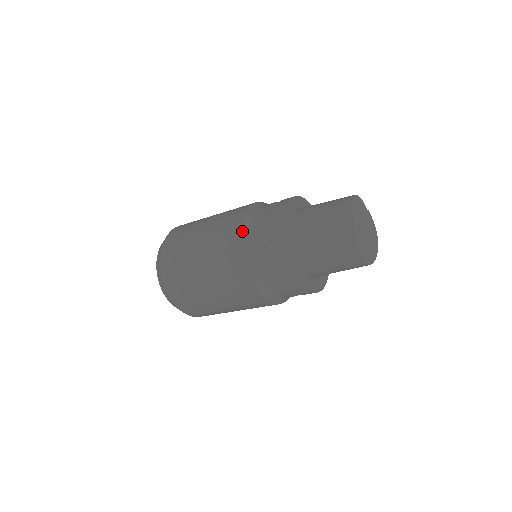
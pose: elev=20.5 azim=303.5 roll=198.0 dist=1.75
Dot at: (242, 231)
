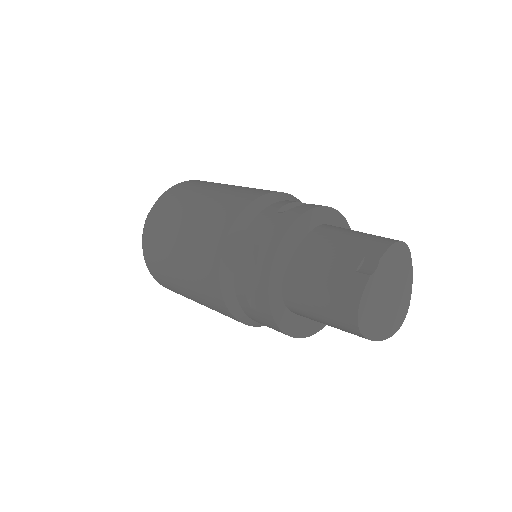
Dot at: occluded
